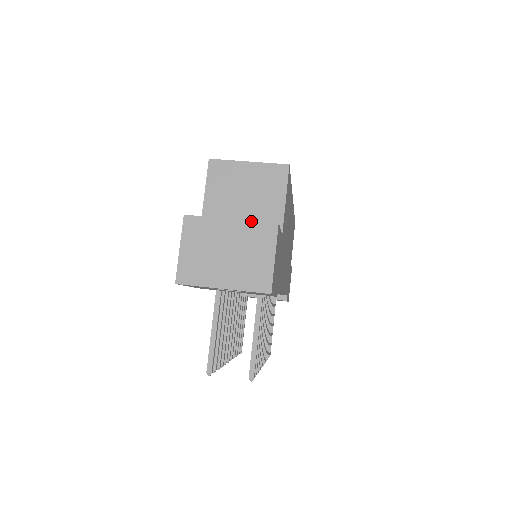
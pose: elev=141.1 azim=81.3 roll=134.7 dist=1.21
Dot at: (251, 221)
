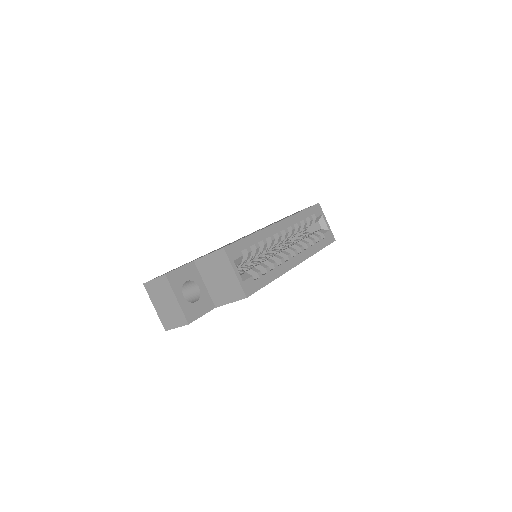
Dot at: (182, 310)
